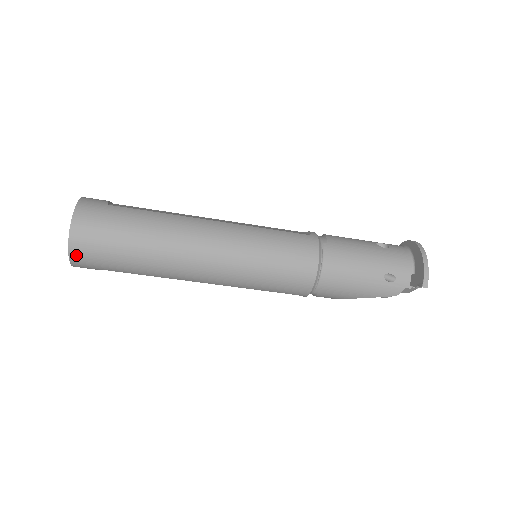
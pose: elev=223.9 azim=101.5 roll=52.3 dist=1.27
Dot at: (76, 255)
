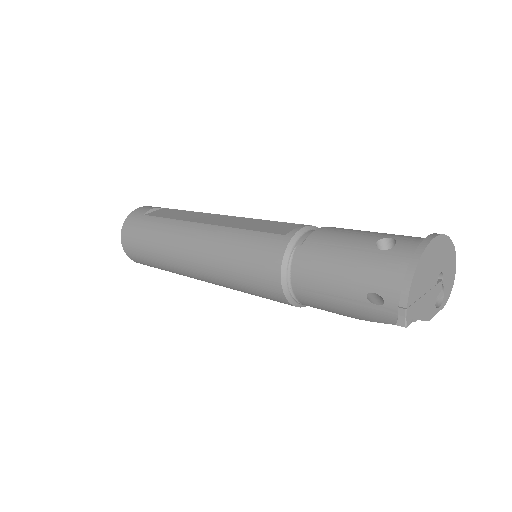
Dot at: (133, 259)
